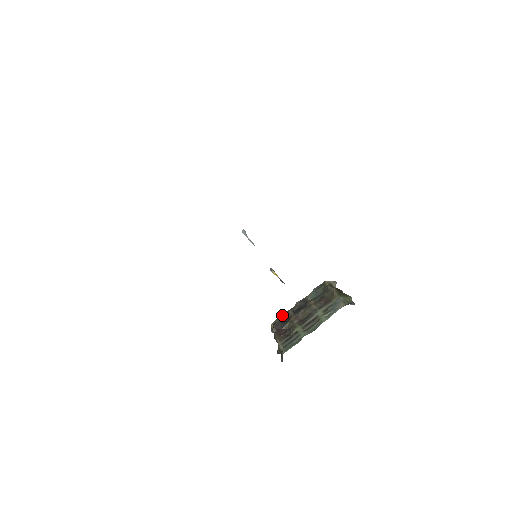
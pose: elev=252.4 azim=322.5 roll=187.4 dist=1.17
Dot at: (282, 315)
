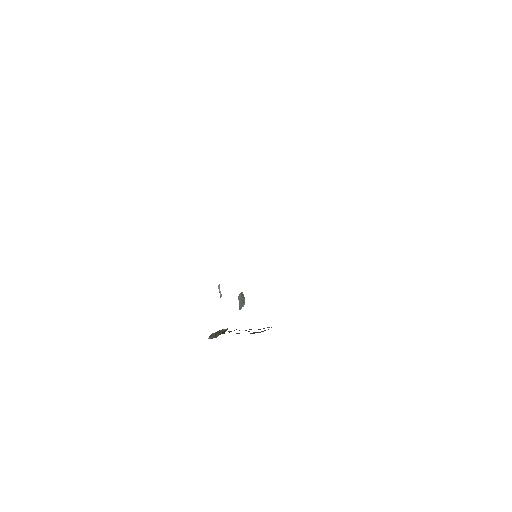
Dot at: occluded
